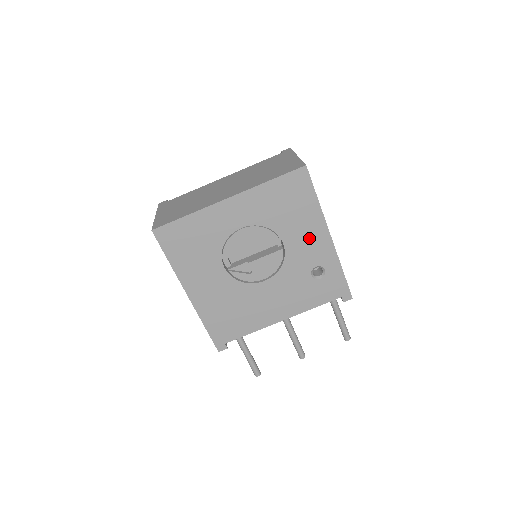
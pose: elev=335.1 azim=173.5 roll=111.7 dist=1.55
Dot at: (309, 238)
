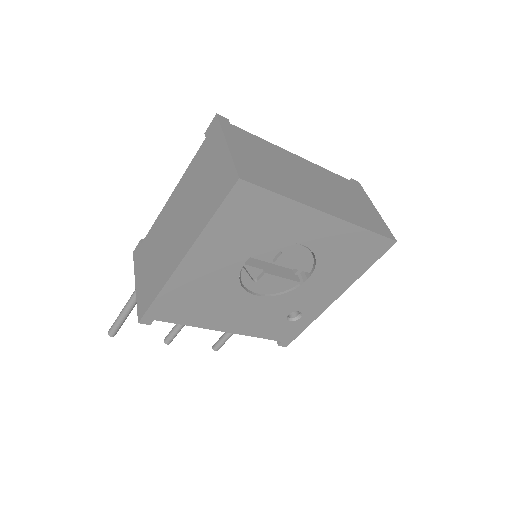
Dot at: (325, 289)
